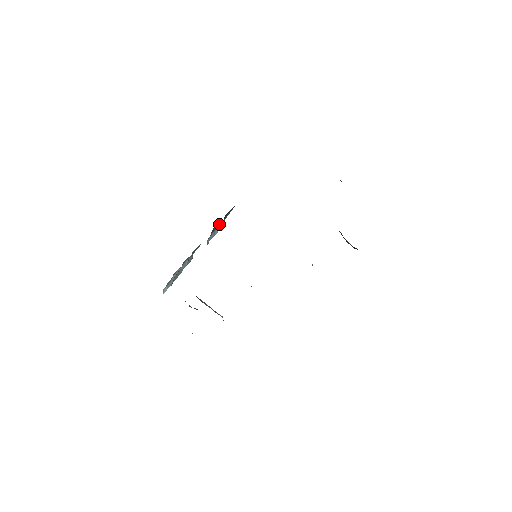
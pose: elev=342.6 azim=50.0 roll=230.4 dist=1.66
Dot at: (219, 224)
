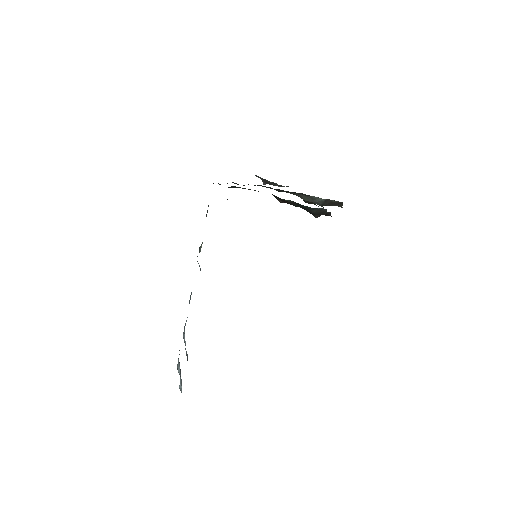
Dot at: occluded
